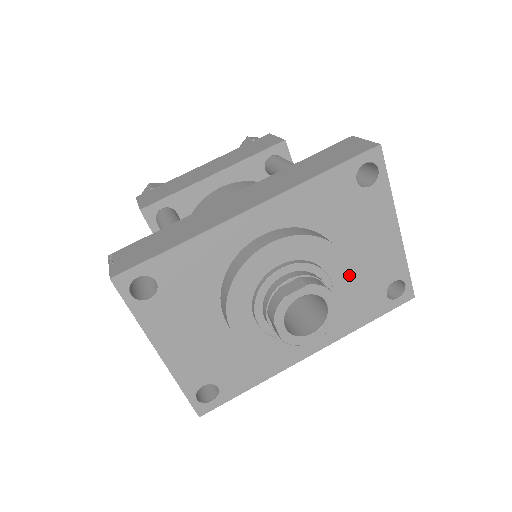
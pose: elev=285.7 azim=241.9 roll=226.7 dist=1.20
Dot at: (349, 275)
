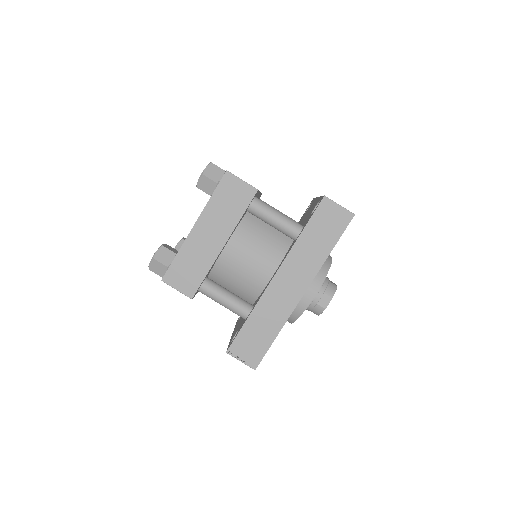
Dot at: occluded
